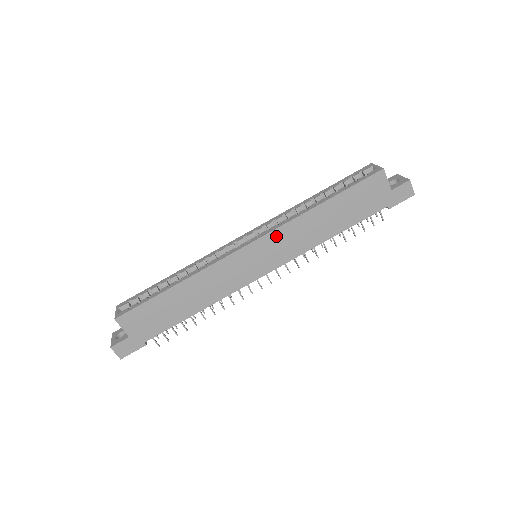
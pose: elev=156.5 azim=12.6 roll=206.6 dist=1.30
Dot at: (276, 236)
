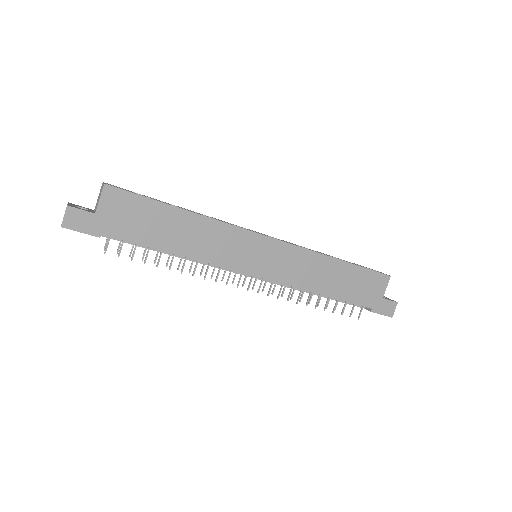
Dot at: (290, 251)
